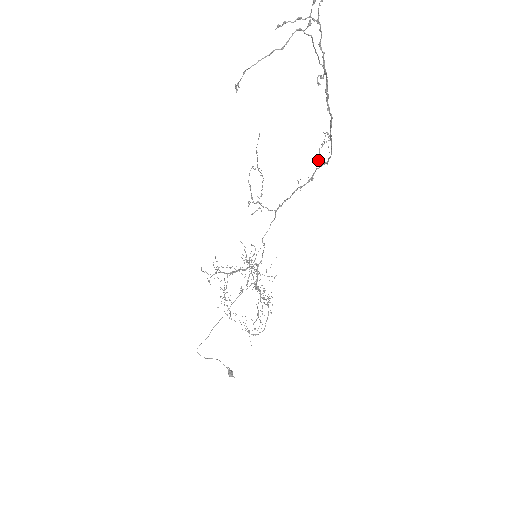
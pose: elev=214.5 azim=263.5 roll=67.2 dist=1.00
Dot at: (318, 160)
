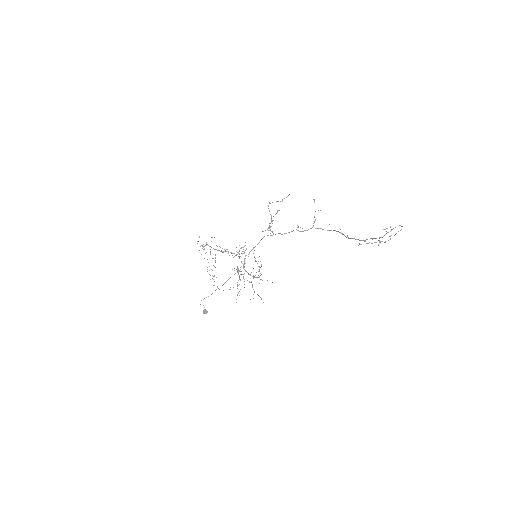
Dot at: occluded
